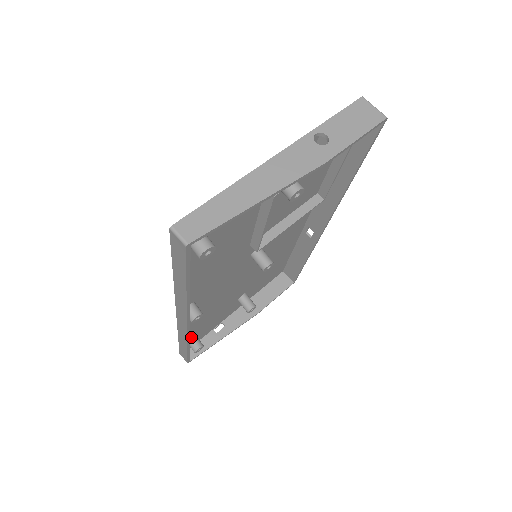
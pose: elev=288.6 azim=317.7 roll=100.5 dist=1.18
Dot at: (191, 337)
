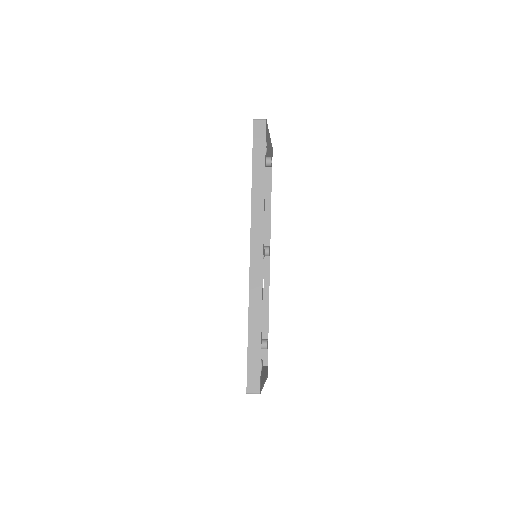
Dot at: occluded
